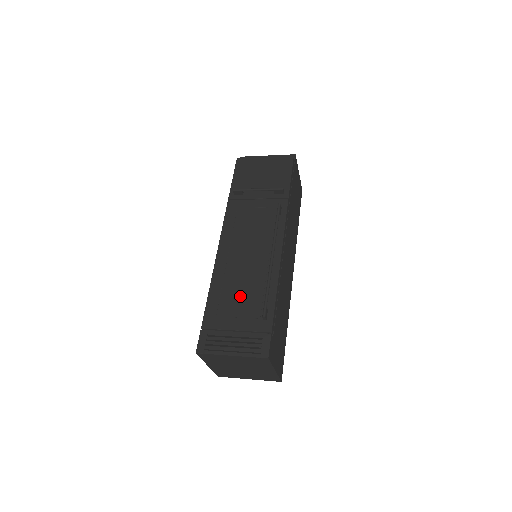
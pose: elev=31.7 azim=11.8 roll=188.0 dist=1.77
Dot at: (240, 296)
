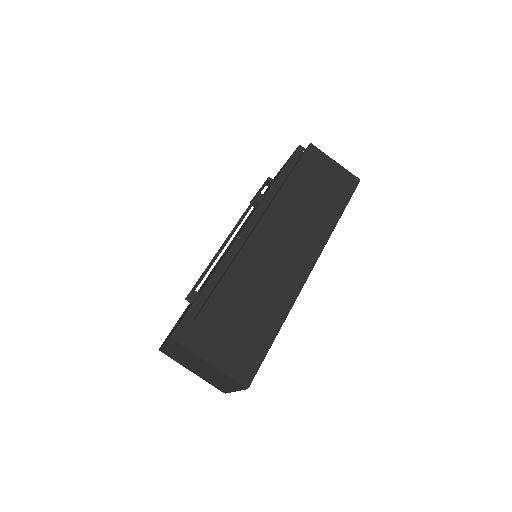
Dot at: occluded
